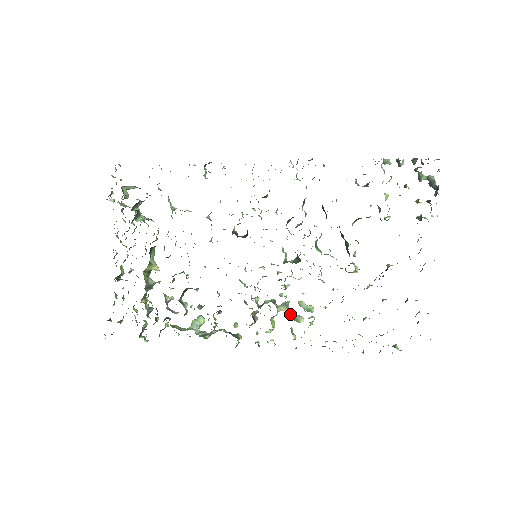
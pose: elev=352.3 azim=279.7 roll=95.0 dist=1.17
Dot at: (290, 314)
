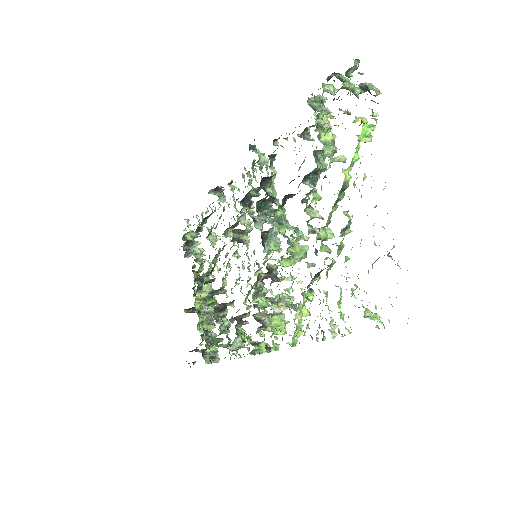
Dot at: (292, 308)
